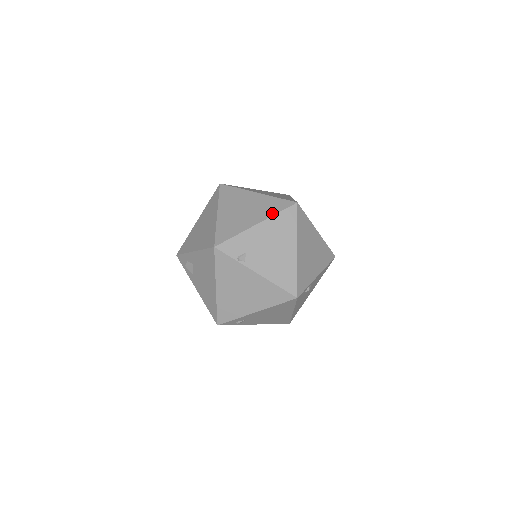
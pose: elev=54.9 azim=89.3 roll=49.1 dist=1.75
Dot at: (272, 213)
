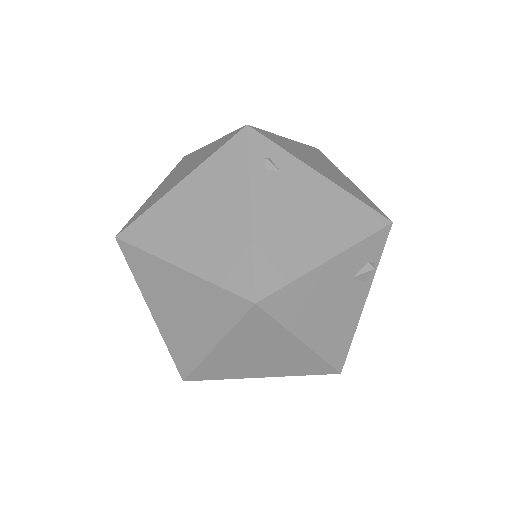
Dot at: occluded
